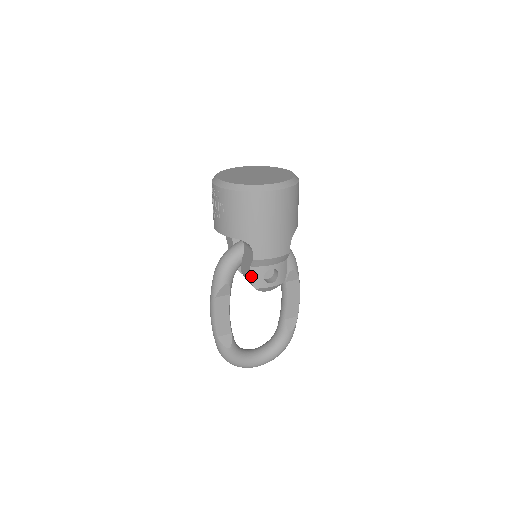
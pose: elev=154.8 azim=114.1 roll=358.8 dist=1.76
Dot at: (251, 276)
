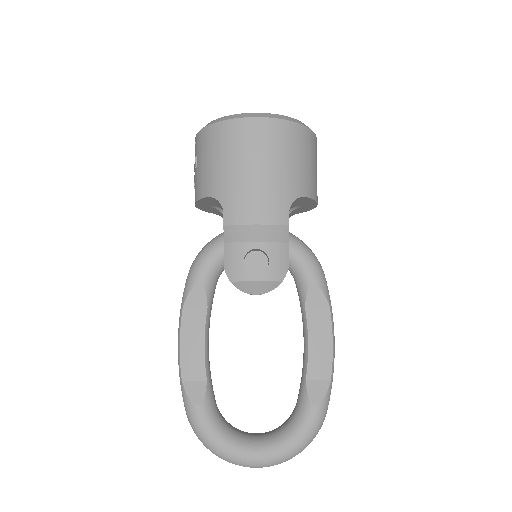
Dot at: (225, 260)
